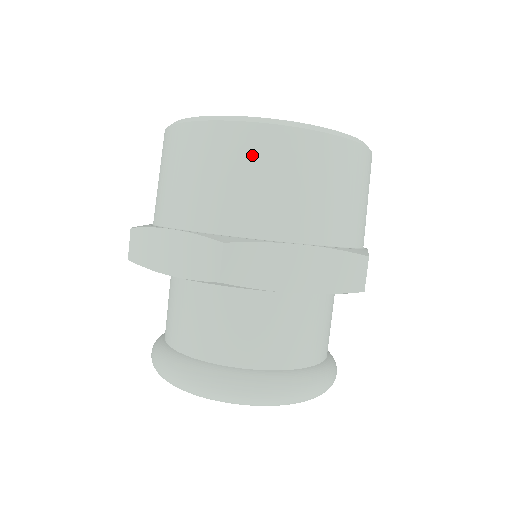
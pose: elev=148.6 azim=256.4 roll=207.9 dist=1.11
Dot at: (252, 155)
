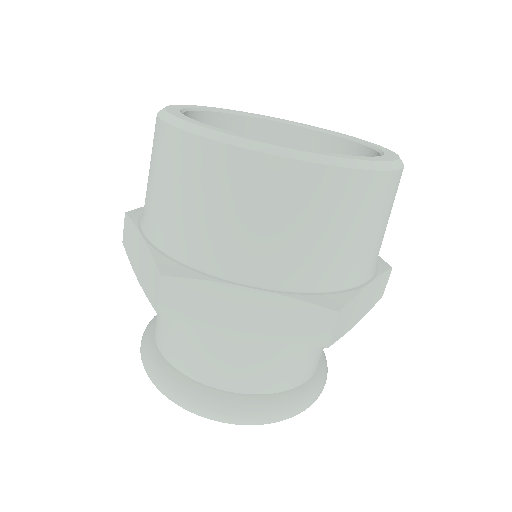
Dot at: (207, 179)
